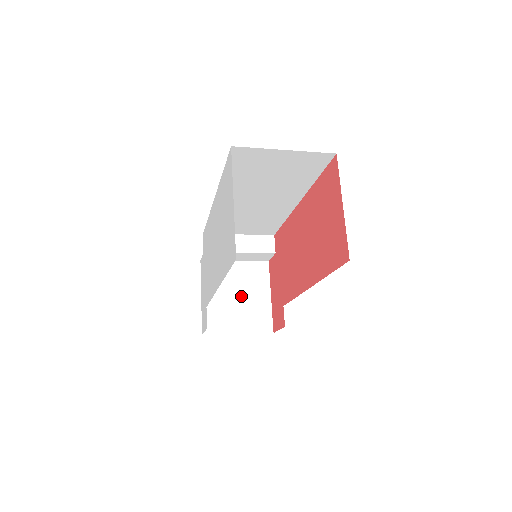
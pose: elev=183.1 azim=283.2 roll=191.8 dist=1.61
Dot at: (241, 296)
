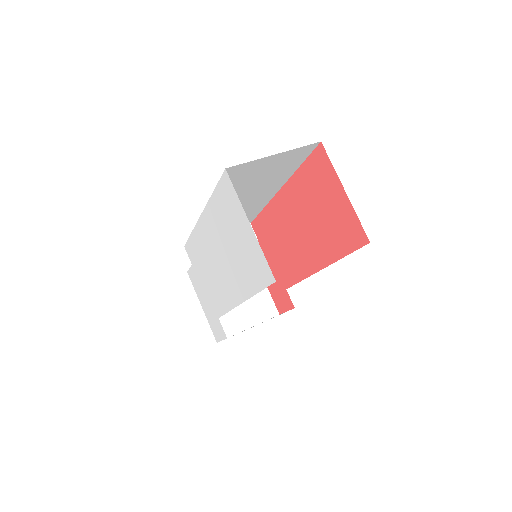
Dot at: occluded
